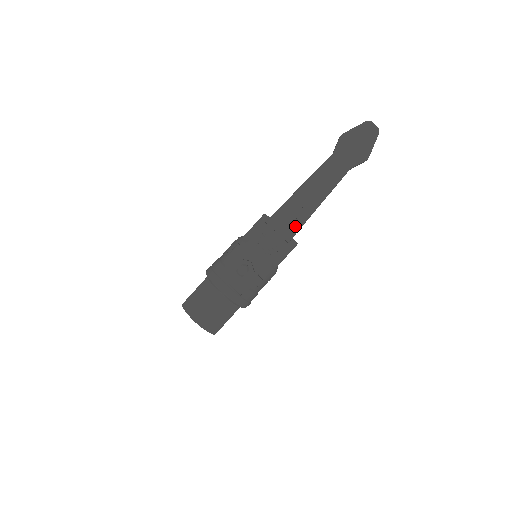
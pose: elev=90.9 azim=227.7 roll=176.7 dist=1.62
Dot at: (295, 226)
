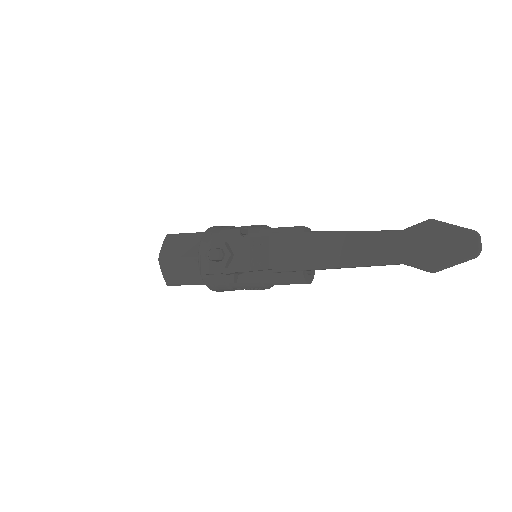
Dot at: (294, 263)
